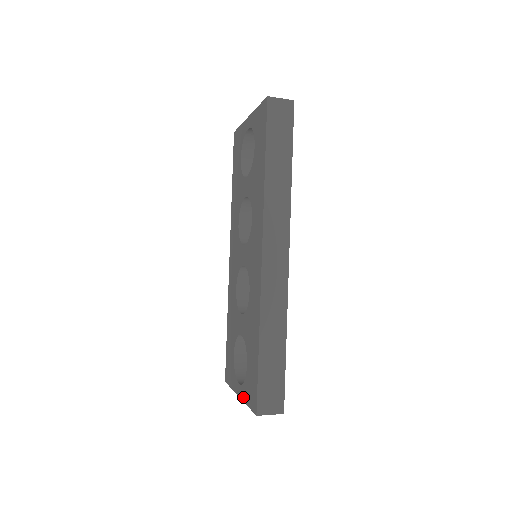
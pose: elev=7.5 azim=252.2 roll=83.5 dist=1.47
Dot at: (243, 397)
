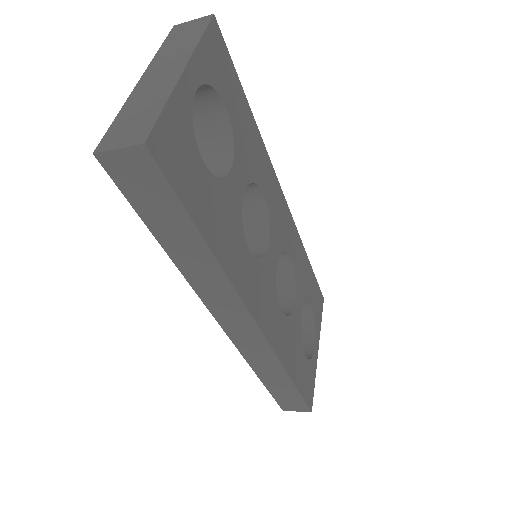
Dot at: occluded
